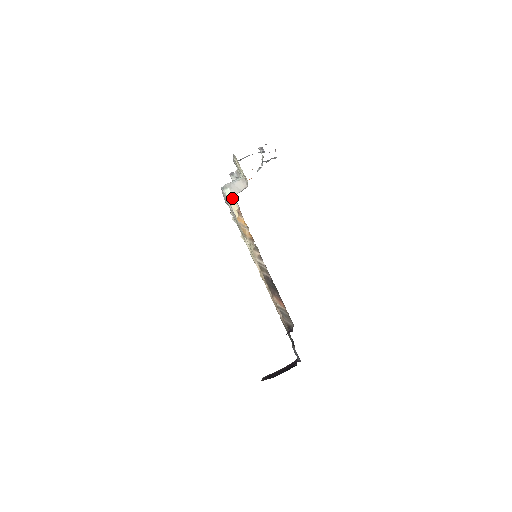
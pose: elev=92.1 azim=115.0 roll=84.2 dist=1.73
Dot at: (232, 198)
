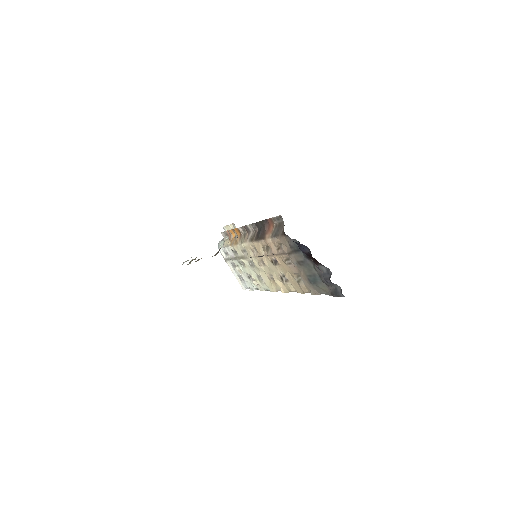
Dot at: (224, 240)
